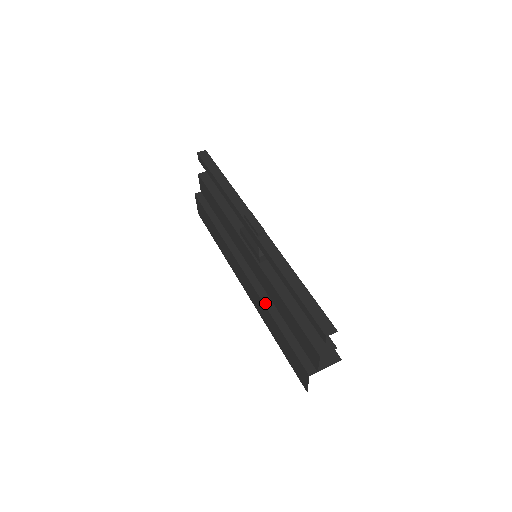
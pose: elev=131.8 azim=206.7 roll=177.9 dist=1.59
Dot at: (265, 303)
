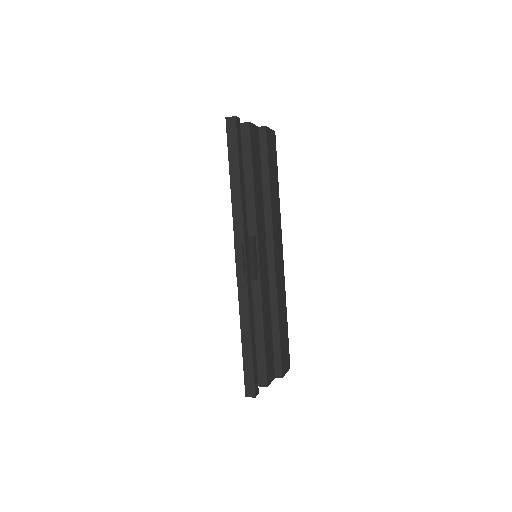
Dot at: occluded
